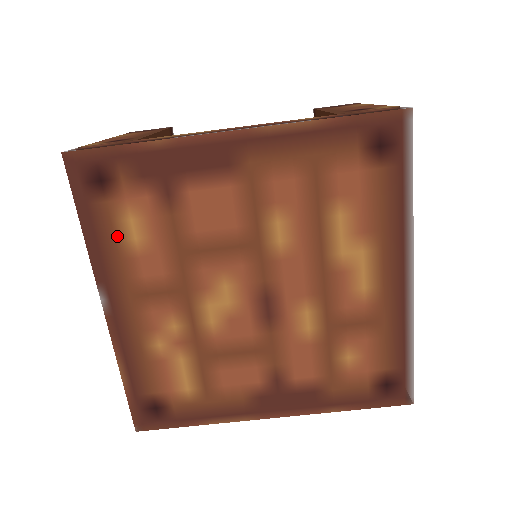
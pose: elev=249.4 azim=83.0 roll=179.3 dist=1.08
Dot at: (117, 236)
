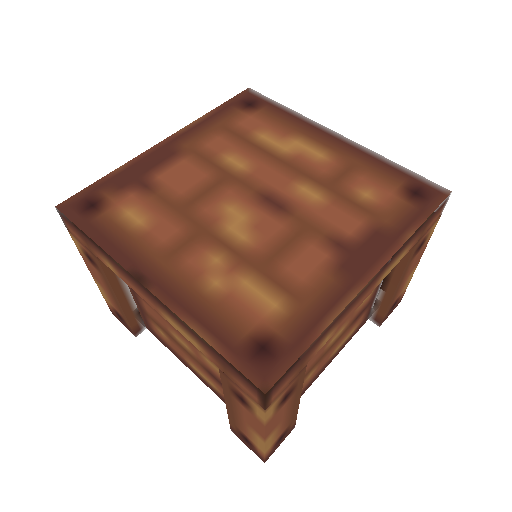
Dot at: (124, 229)
